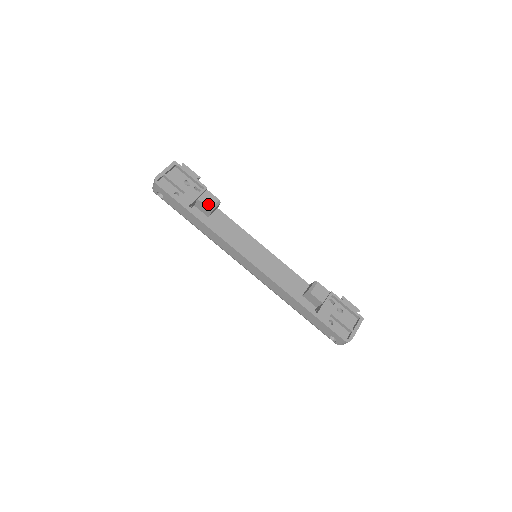
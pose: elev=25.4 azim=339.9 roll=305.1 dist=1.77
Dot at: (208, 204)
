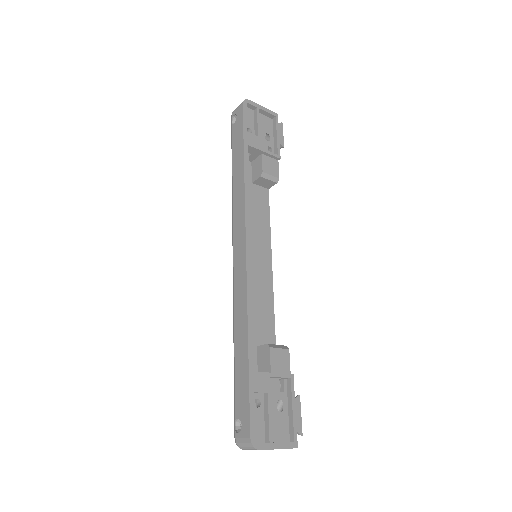
Dot at: (266, 168)
